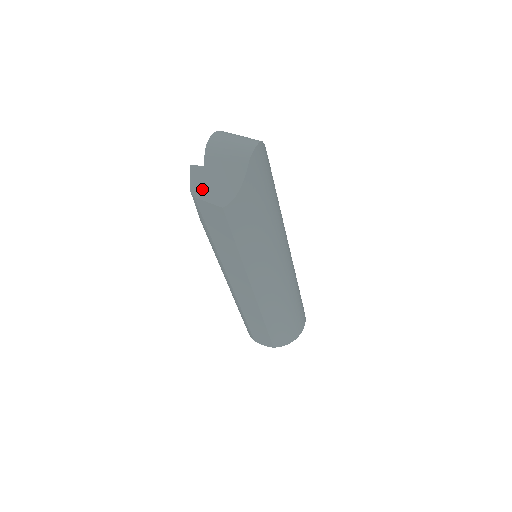
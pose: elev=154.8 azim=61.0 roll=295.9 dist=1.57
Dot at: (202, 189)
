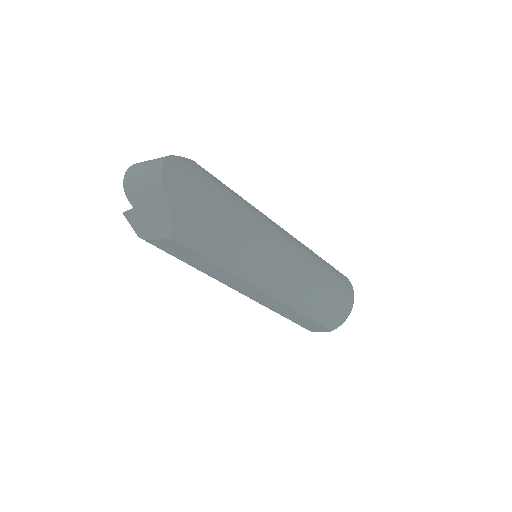
Dot at: (145, 230)
